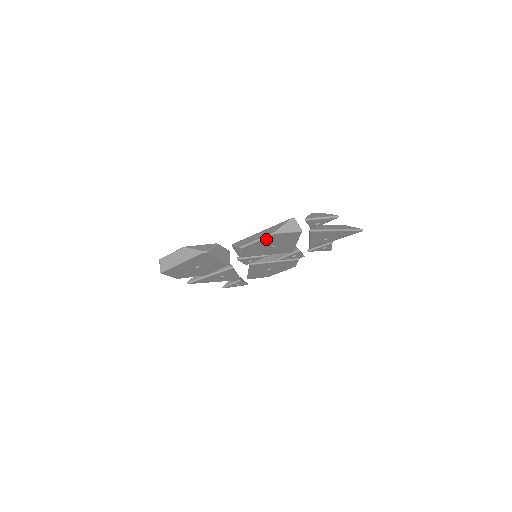
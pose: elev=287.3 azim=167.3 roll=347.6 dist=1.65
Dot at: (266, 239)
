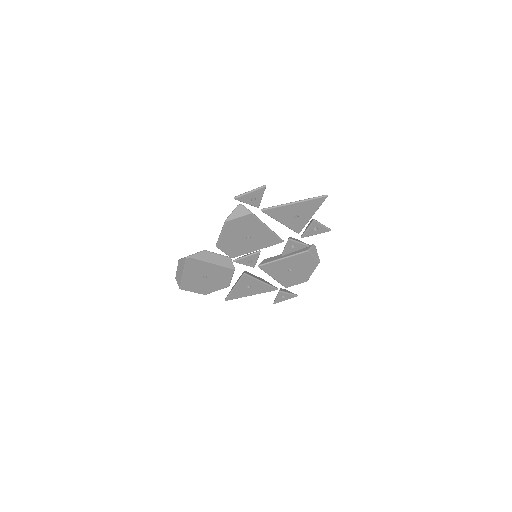
Dot at: (226, 230)
